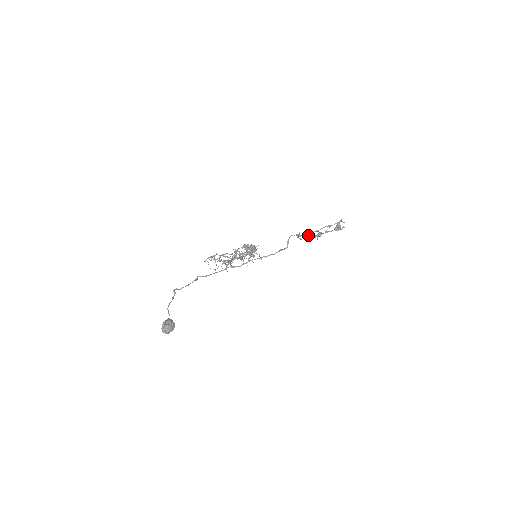
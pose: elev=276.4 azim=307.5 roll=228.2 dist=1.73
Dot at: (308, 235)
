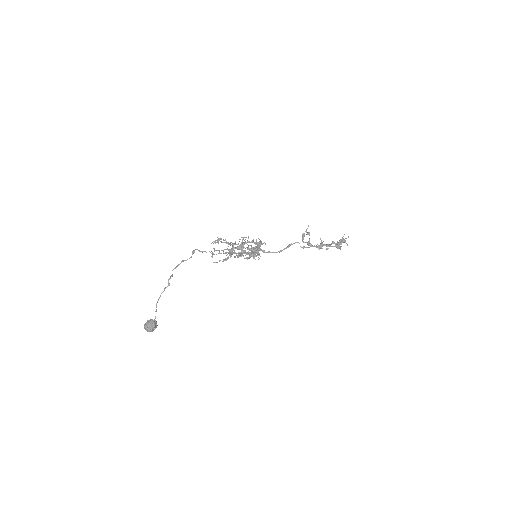
Dot at: (311, 244)
